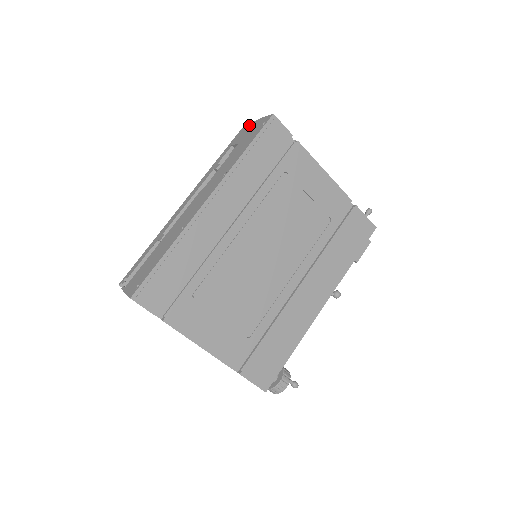
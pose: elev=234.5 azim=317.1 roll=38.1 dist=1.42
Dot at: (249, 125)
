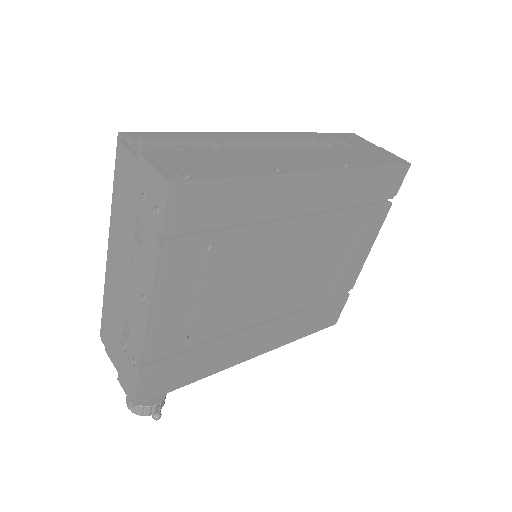
Dot at: (365, 140)
